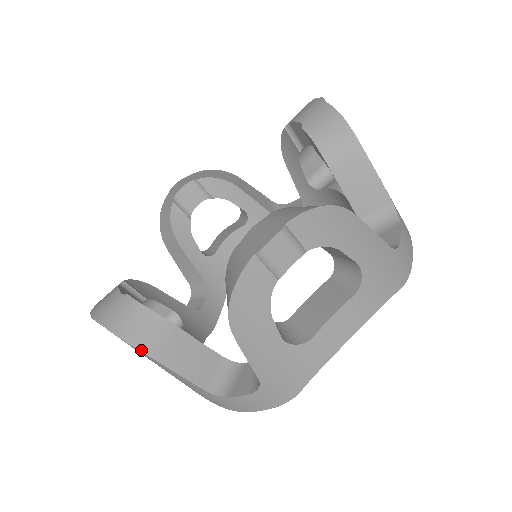
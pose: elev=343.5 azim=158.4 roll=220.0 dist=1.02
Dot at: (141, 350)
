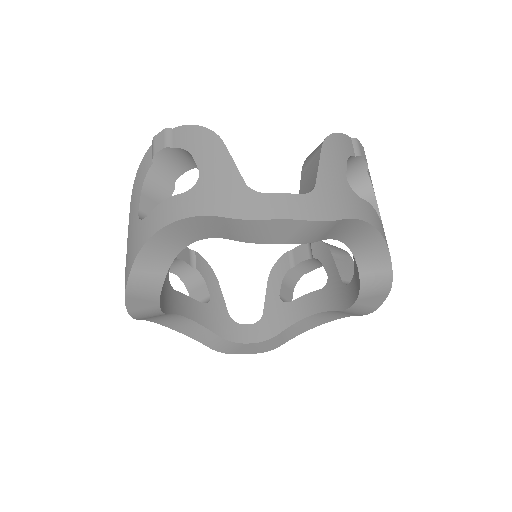
Dot at: (218, 136)
